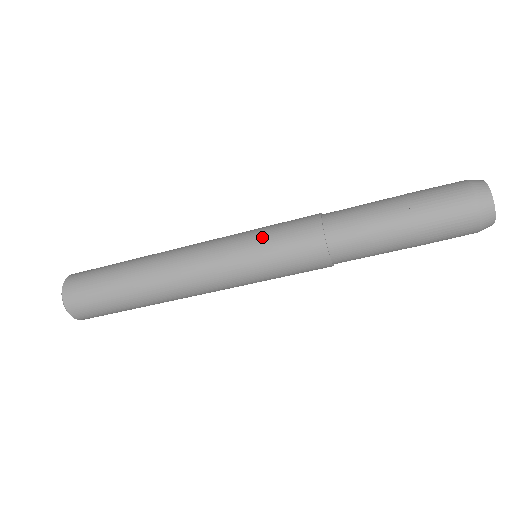
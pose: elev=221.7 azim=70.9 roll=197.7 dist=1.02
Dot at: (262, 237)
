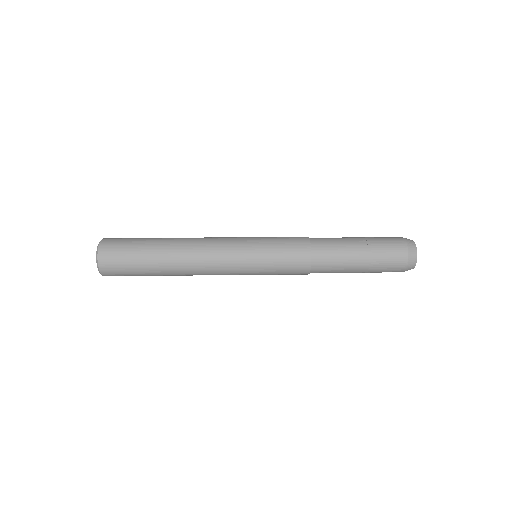
Dot at: (267, 238)
